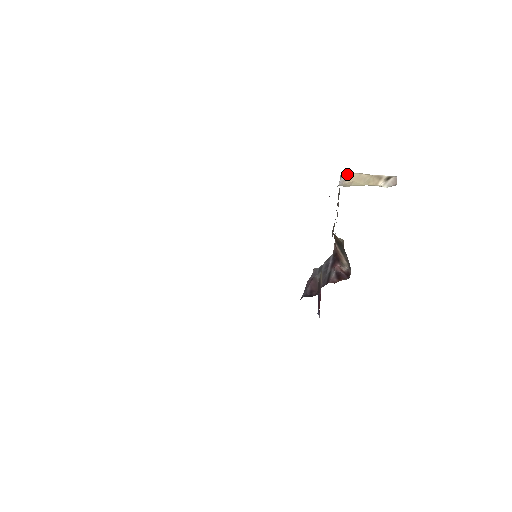
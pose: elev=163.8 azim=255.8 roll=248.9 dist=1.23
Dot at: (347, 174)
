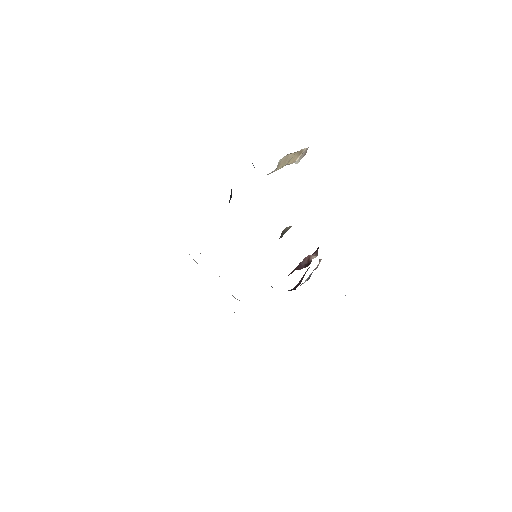
Dot at: (281, 159)
